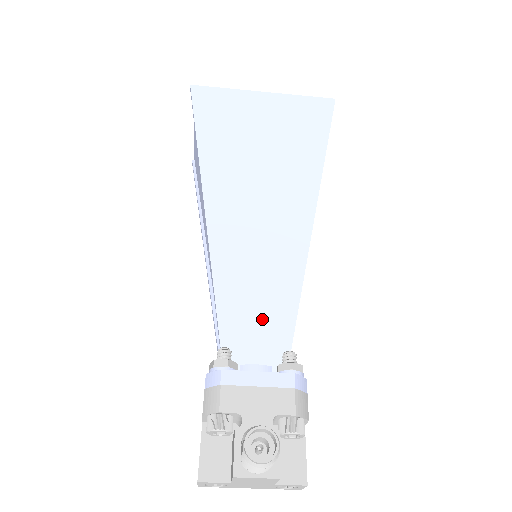
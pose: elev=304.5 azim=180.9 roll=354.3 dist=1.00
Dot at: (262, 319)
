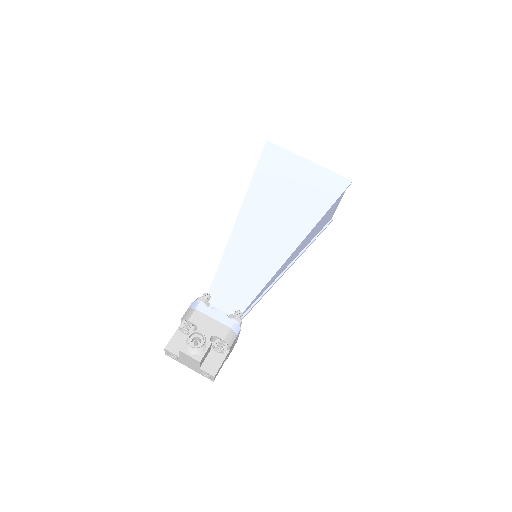
Dot at: (237, 290)
